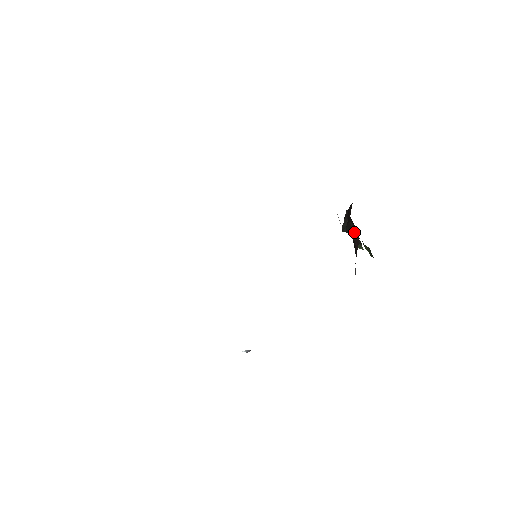
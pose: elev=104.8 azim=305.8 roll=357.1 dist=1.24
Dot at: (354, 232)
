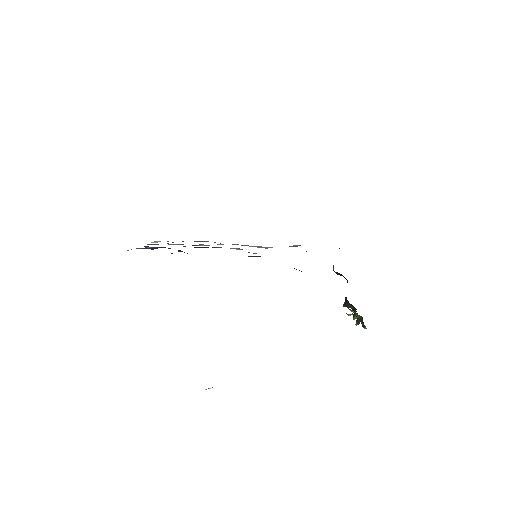
Dot at: occluded
